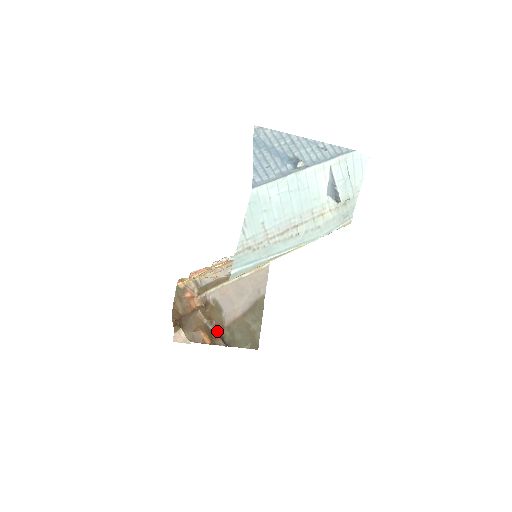
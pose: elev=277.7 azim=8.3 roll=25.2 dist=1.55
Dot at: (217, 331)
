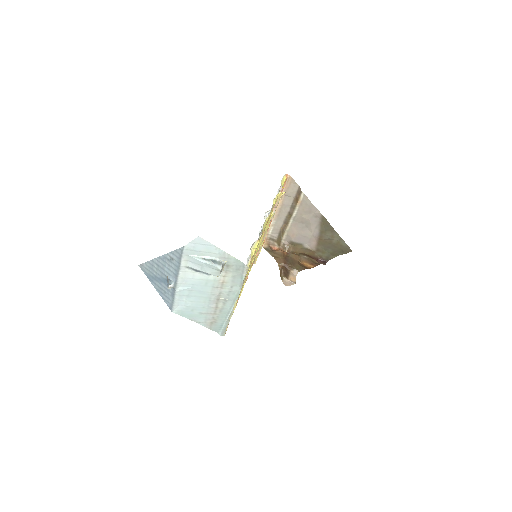
Dot at: (312, 257)
